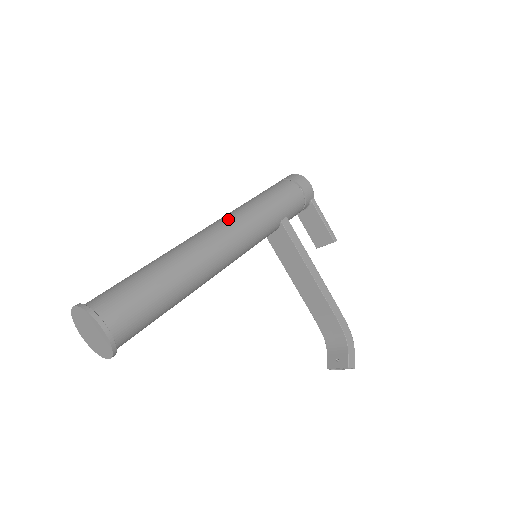
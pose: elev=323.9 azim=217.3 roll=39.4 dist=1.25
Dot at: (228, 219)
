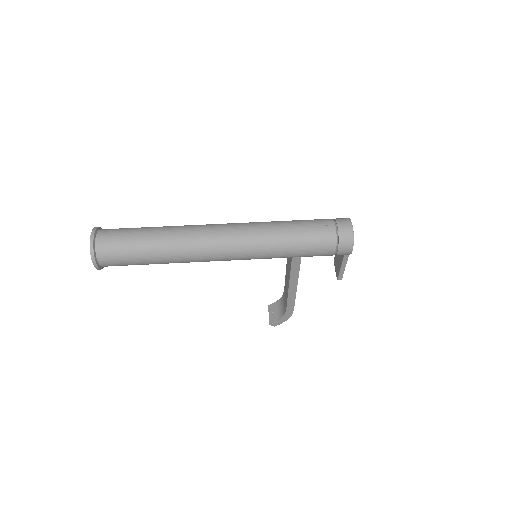
Dot at: (241, 241)
